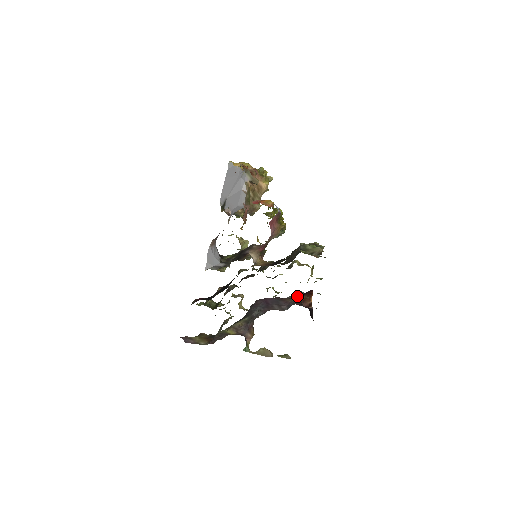
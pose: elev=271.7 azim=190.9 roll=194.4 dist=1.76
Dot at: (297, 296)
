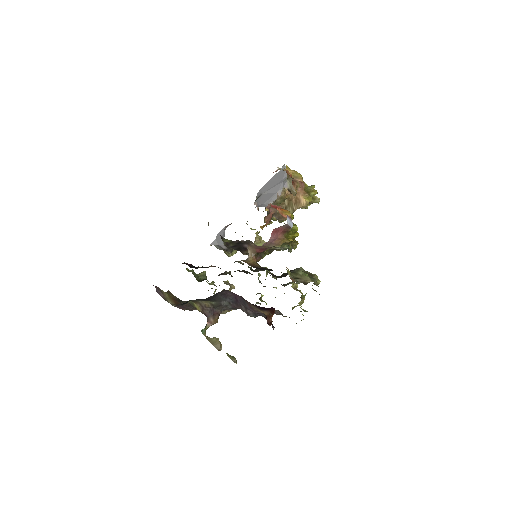
Dot at: (260, 307)
